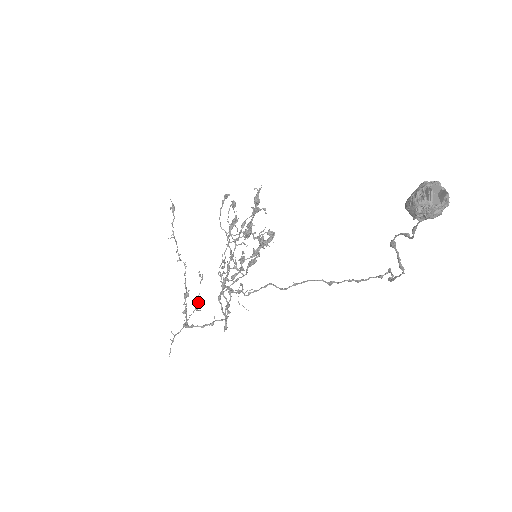
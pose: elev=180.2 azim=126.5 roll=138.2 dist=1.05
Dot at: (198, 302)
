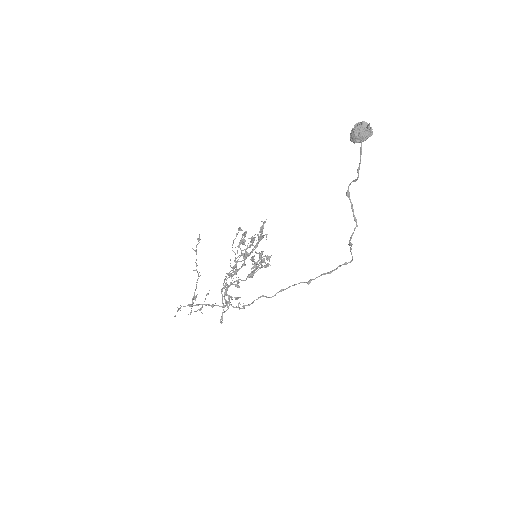
Dot at: (202, 306)
